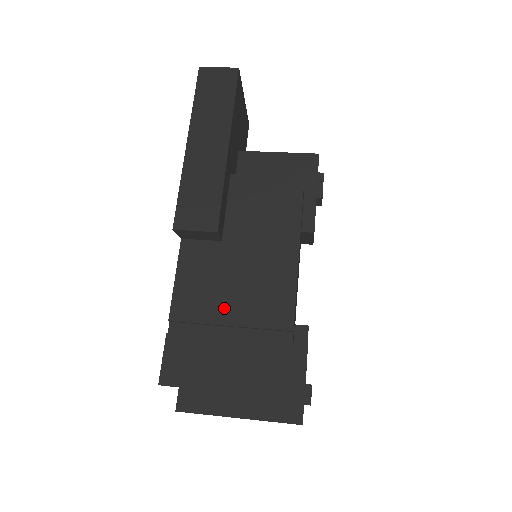
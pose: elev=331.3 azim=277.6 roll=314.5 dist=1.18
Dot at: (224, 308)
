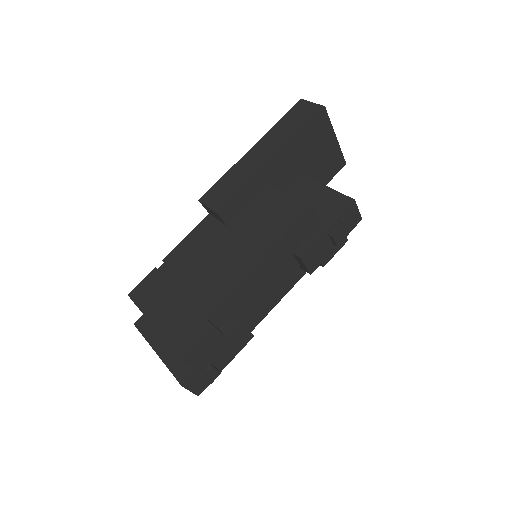
Dot at: (192, 270)
